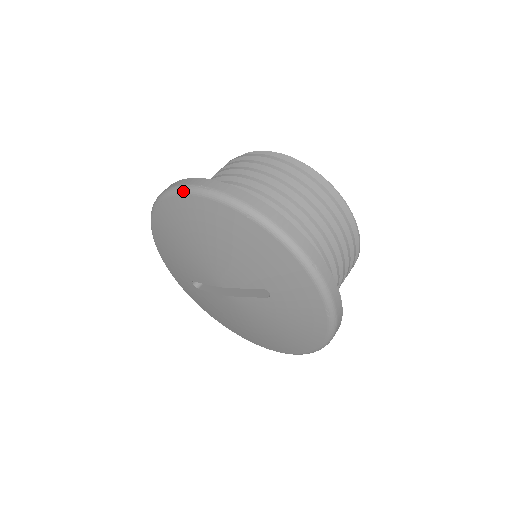
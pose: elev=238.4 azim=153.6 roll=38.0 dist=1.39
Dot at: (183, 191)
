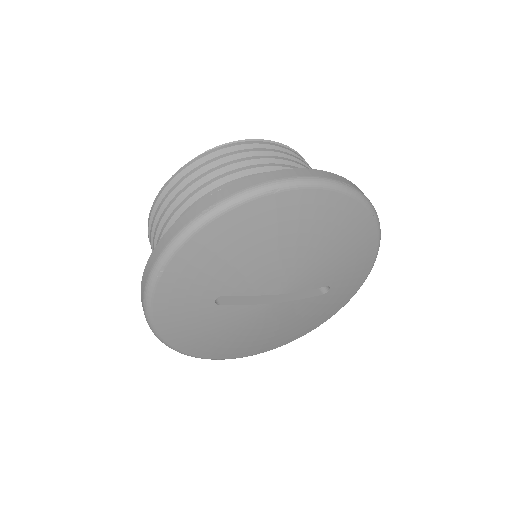
Dot at: (324, 185)
